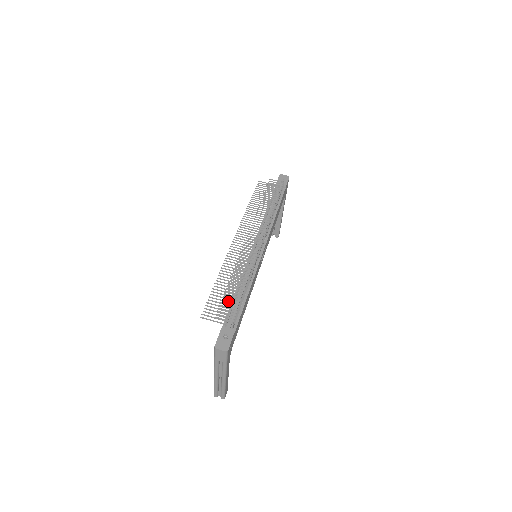
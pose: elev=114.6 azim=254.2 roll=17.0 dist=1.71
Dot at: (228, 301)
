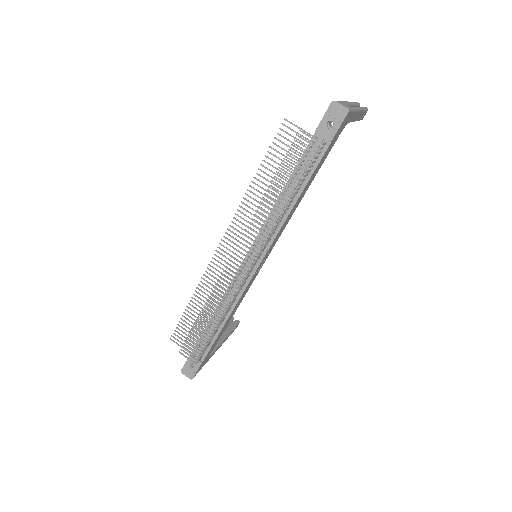
Dot at: (194, 339)
